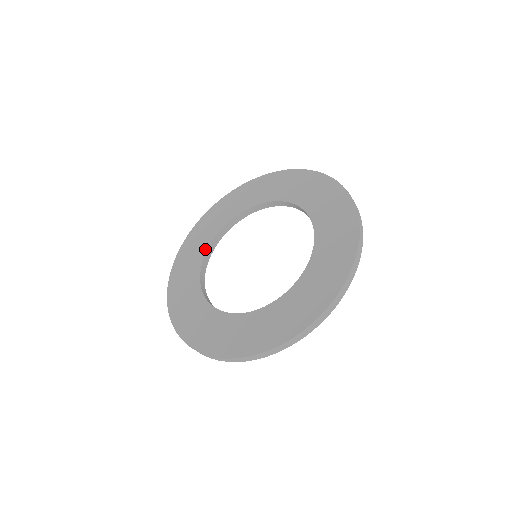
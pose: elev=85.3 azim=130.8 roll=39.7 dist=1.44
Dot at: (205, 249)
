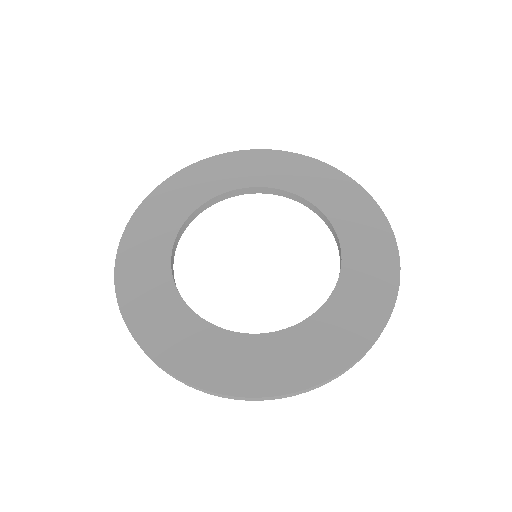
Dot at: (203, 200)
